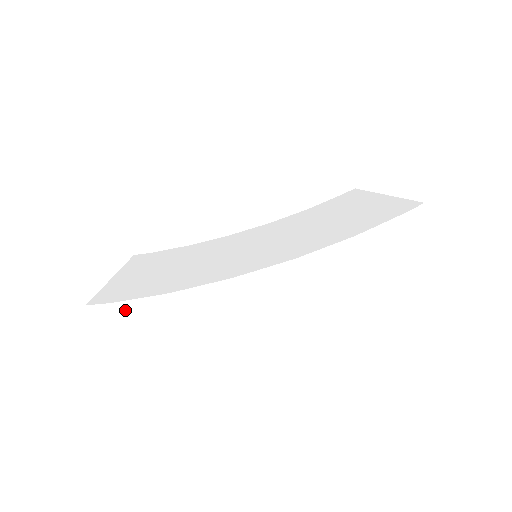
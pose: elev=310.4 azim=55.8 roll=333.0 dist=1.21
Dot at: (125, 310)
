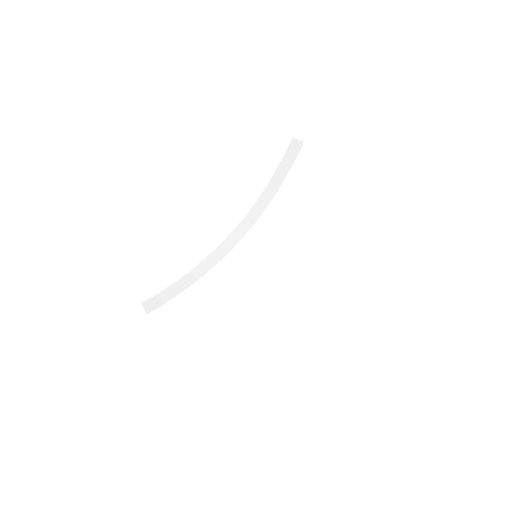
Dot at: occluded
